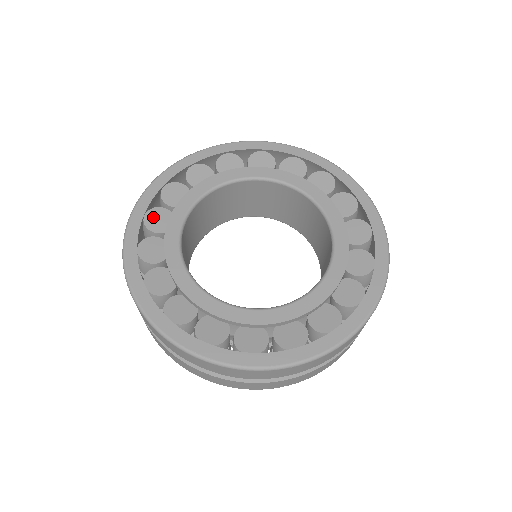
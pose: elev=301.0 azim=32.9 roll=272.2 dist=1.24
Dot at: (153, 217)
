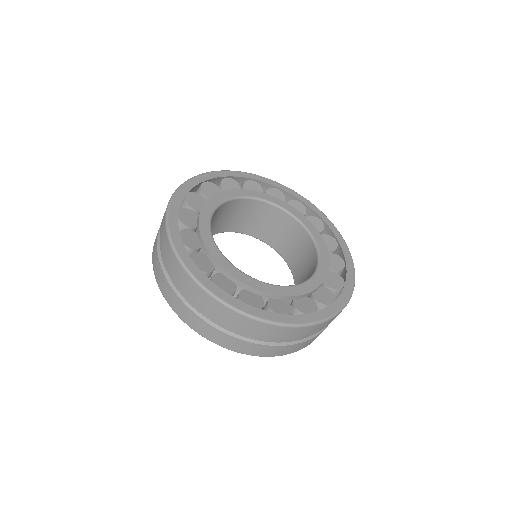
Dot at: (193, 197)
